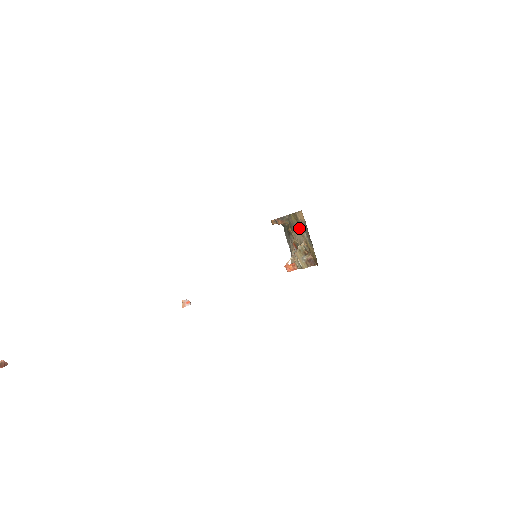
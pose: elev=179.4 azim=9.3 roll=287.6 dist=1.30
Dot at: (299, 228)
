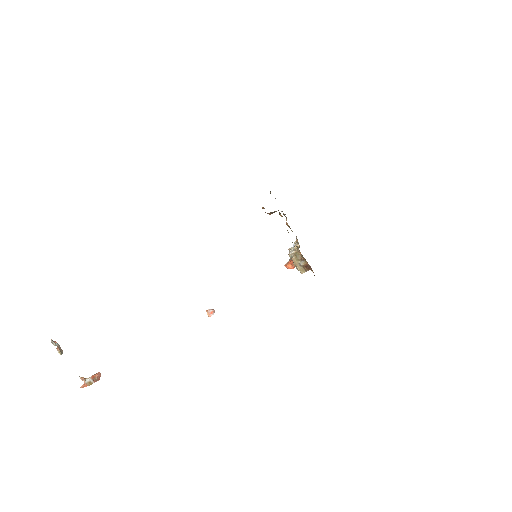
Dot at: occluded
